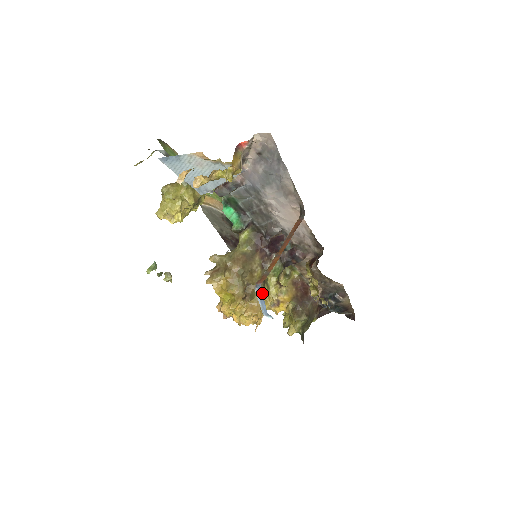
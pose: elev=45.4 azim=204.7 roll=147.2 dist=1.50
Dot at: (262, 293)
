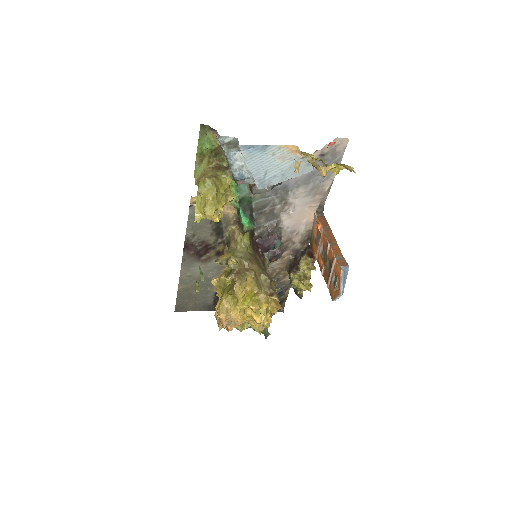
Dot at: (347, 274)
